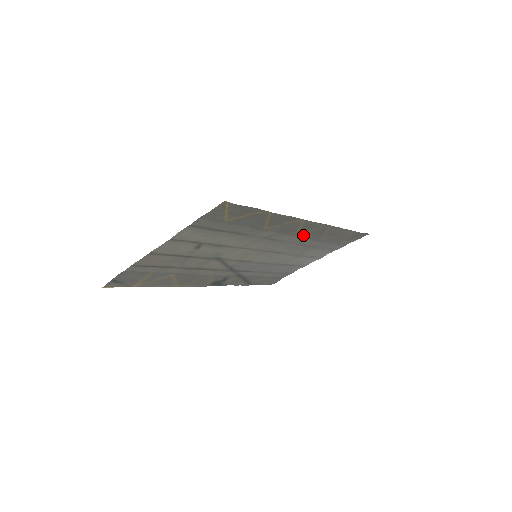
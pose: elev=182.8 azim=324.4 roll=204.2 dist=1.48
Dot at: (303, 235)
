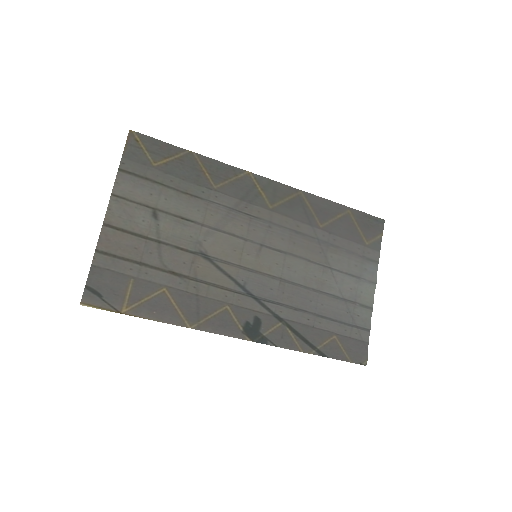
Dot at: (282, 211)
